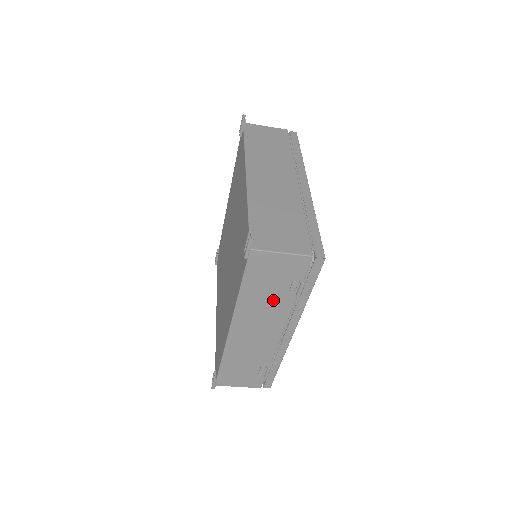
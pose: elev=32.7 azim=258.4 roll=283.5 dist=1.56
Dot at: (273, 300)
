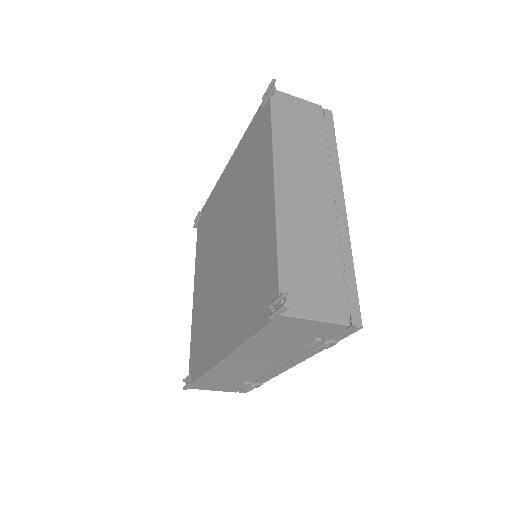
Dot at: (284, 347)
